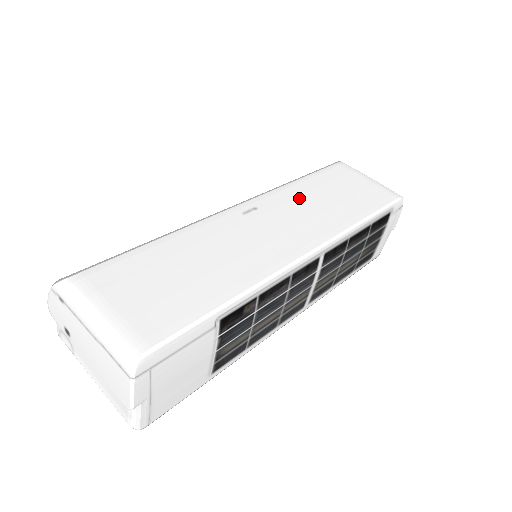
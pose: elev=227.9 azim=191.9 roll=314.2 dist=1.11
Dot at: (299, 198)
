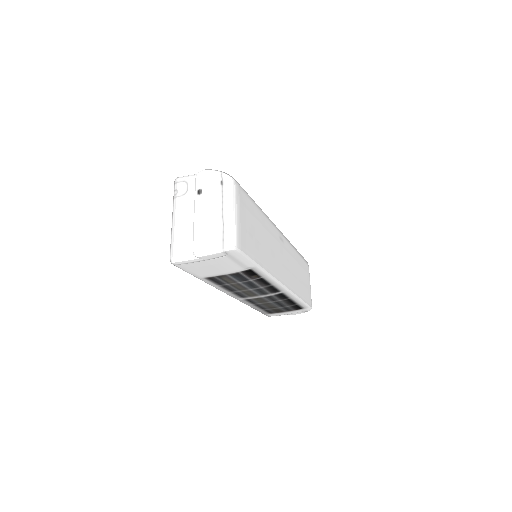
Dot at: (293, 259)
